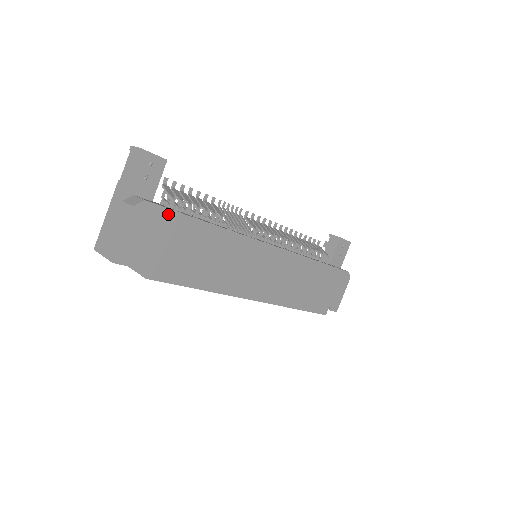
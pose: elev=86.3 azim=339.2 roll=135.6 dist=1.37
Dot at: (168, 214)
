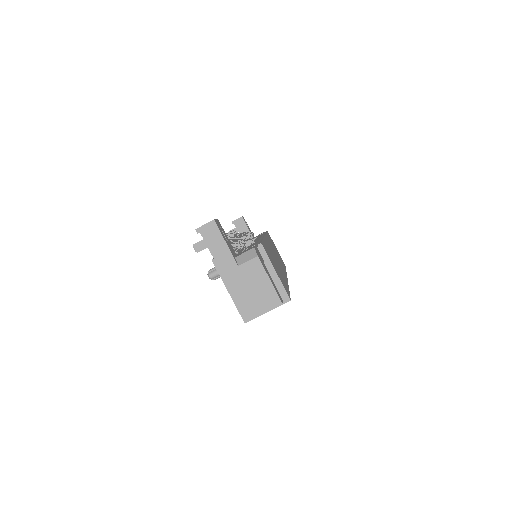
Dot at: (262, 248)
